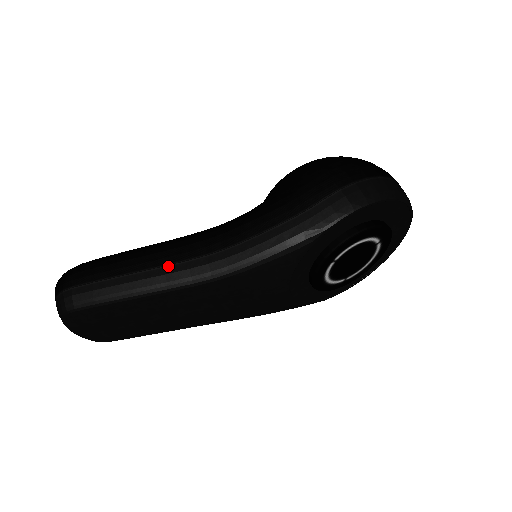
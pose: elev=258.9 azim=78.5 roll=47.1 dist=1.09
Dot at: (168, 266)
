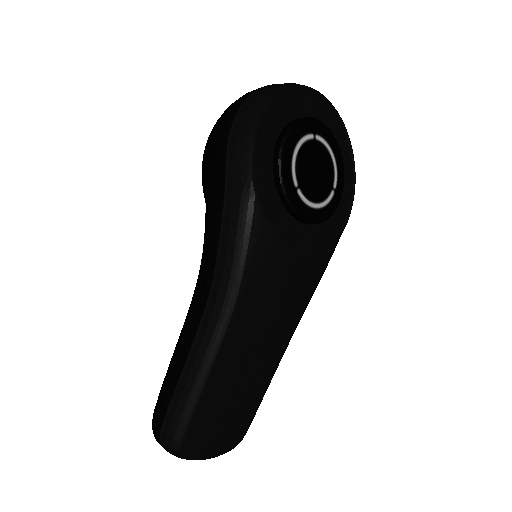
Dot at: (196, 337)
